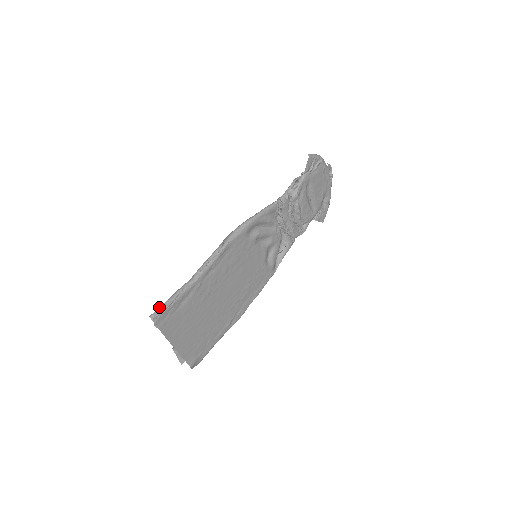
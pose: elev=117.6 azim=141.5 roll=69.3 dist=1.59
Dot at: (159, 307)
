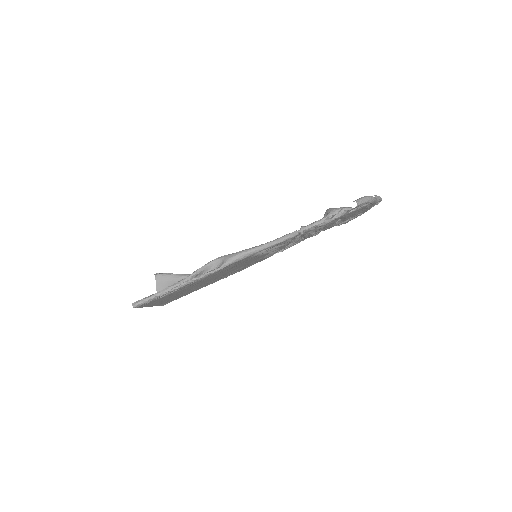
Dot at: (143, 299)
